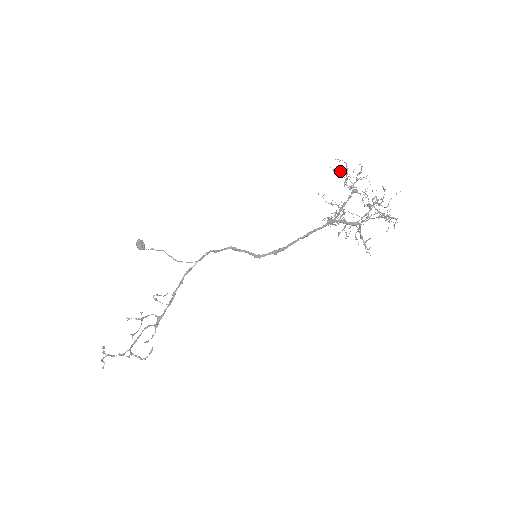
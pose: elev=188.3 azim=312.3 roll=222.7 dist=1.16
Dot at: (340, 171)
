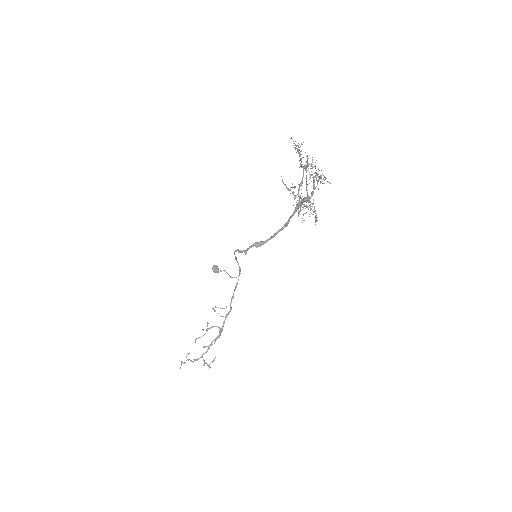
Dot at: (307, 156)
